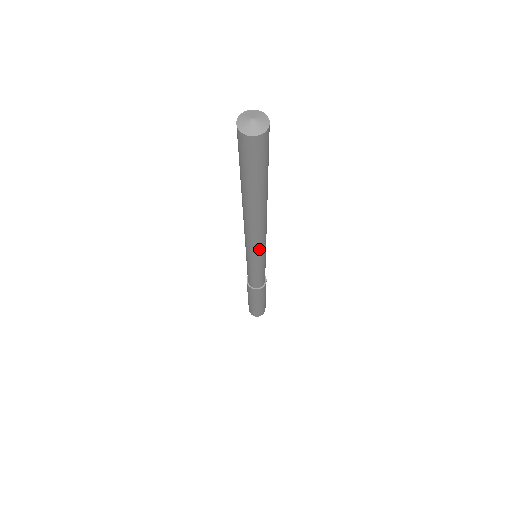
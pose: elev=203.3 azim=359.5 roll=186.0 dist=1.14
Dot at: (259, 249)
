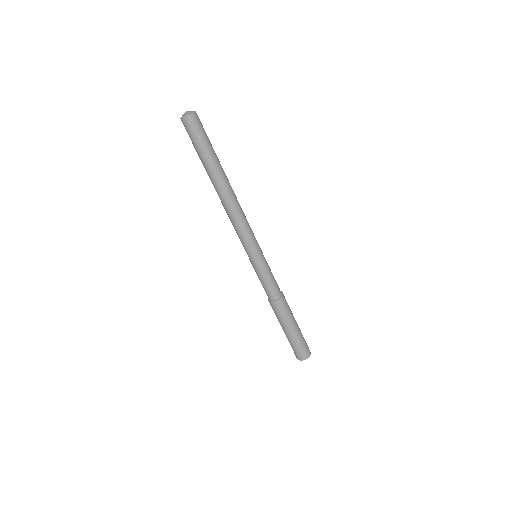
Dot at: (244, 236)
